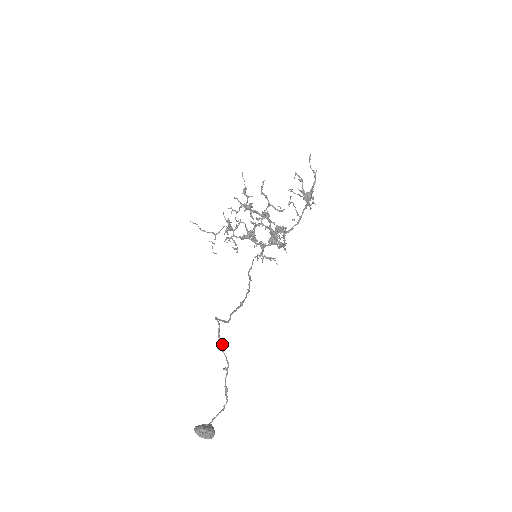
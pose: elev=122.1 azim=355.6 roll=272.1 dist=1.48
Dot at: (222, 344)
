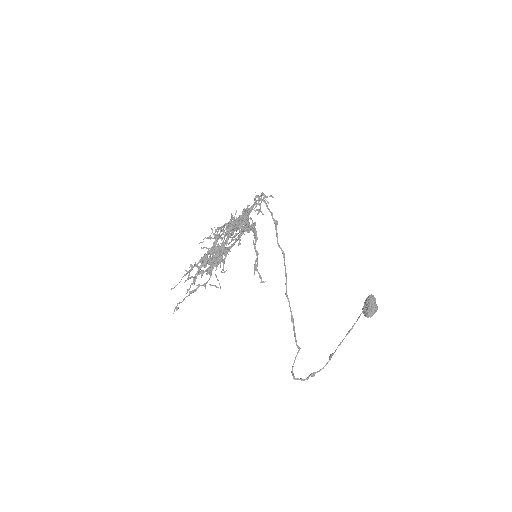
Dot at: (311, 375)
